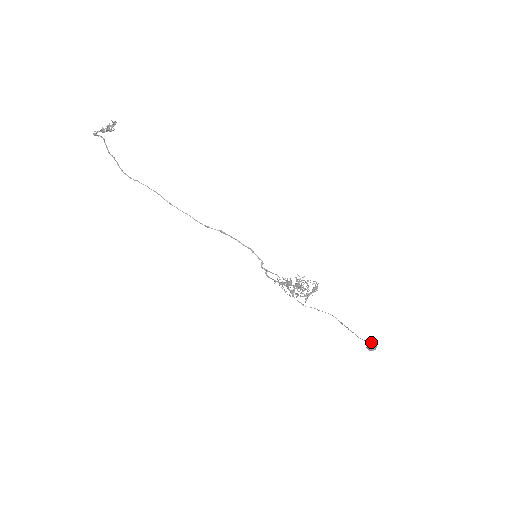
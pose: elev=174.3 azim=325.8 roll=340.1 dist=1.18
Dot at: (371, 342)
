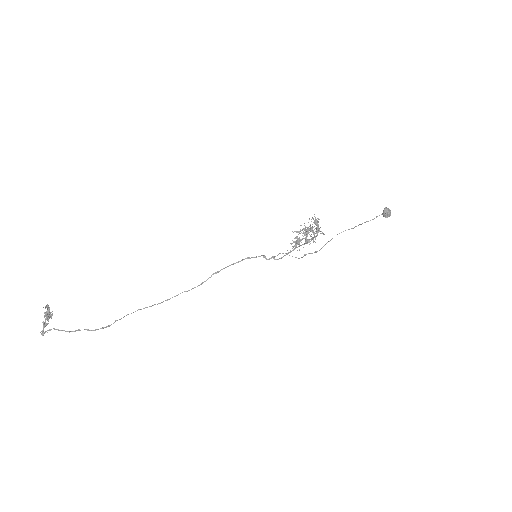
Dot at: (383, 210)
